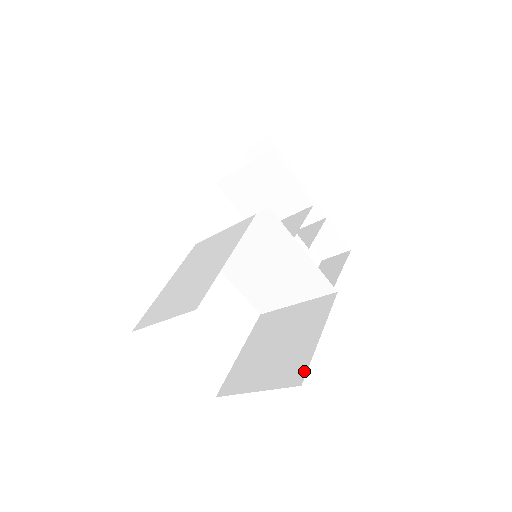
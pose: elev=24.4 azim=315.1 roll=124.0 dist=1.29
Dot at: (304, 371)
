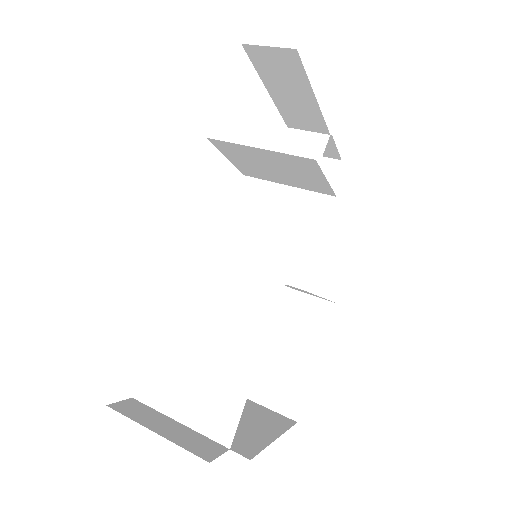
Dot at: (300, 405)
